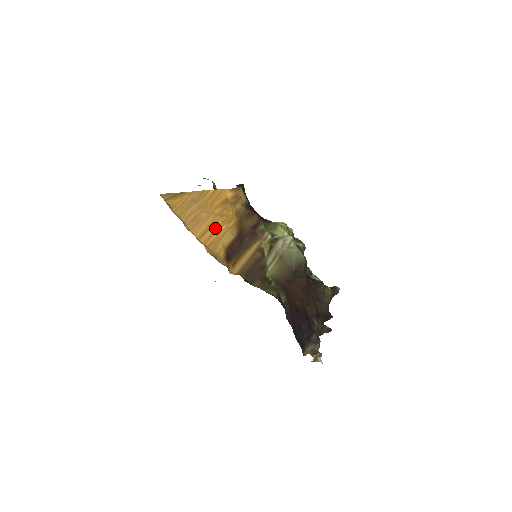
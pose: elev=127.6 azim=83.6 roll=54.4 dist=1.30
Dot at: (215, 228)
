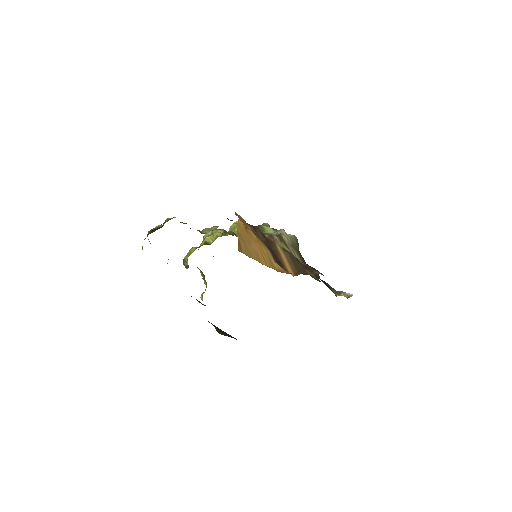
Dot at: (263, 252)
